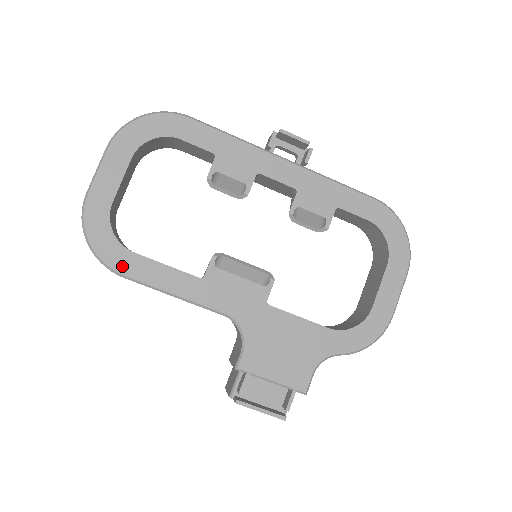
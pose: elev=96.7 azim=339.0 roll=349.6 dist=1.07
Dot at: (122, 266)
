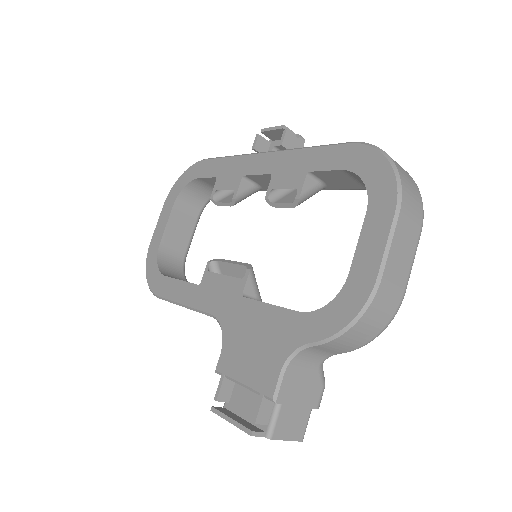
Dot at: (158, 289)
